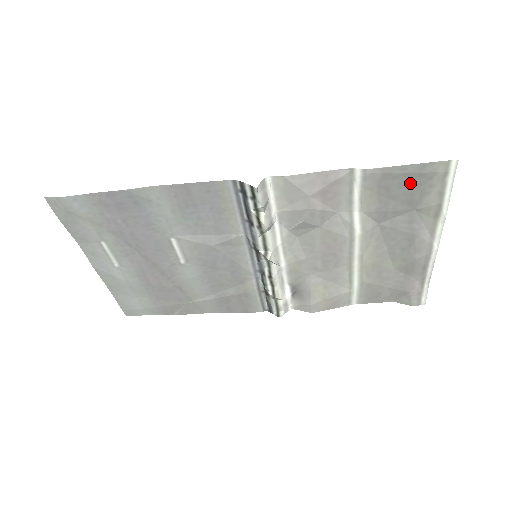
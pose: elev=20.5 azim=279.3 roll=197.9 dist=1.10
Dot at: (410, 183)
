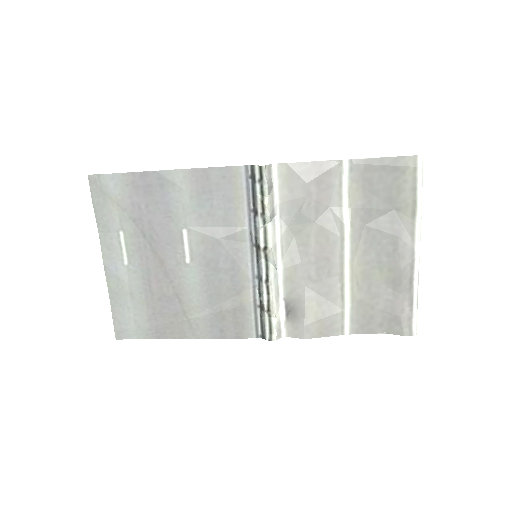
Dot at: (388, 177)
